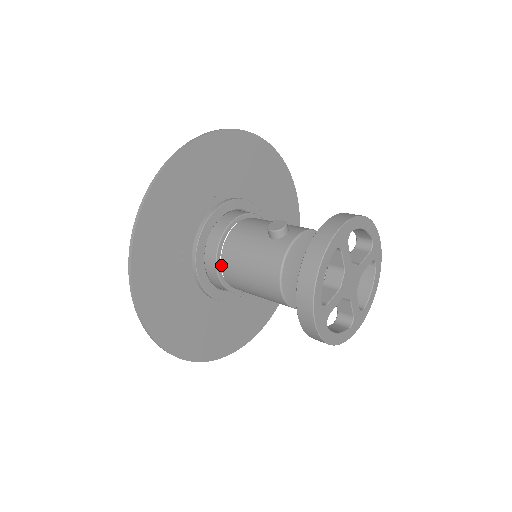
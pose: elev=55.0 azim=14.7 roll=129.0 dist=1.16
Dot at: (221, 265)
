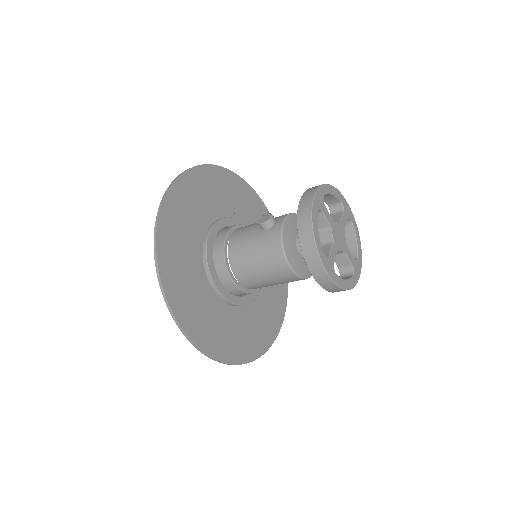
Dot at: (232, 271)
